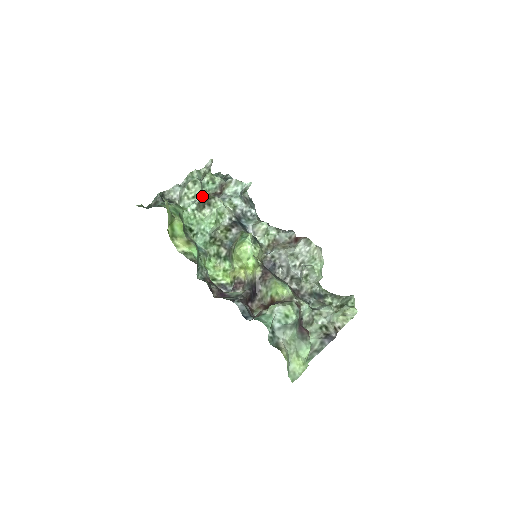
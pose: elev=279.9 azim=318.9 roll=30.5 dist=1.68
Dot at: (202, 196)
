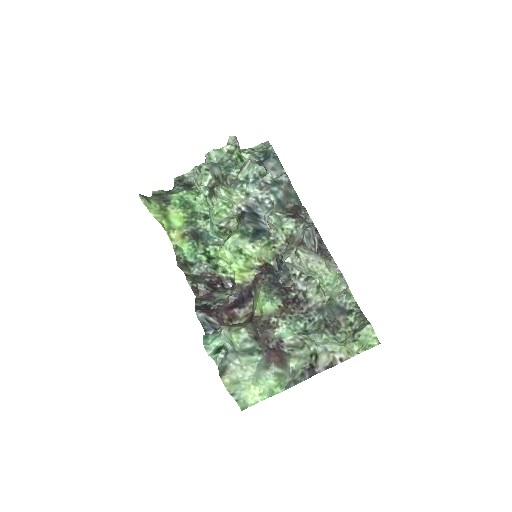
Dot at: (207, 184)
